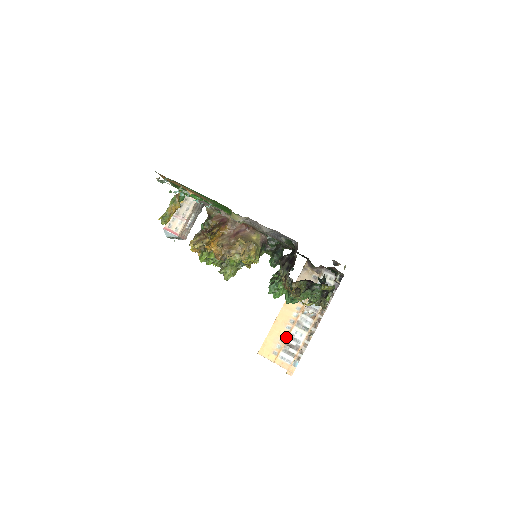
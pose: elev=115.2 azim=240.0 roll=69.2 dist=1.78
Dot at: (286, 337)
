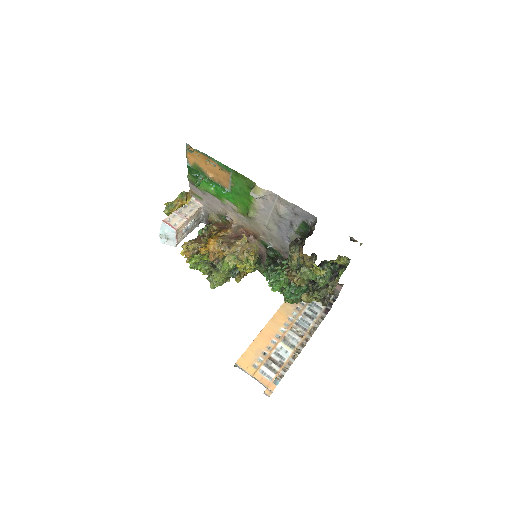
Dot at: (270, 351)
